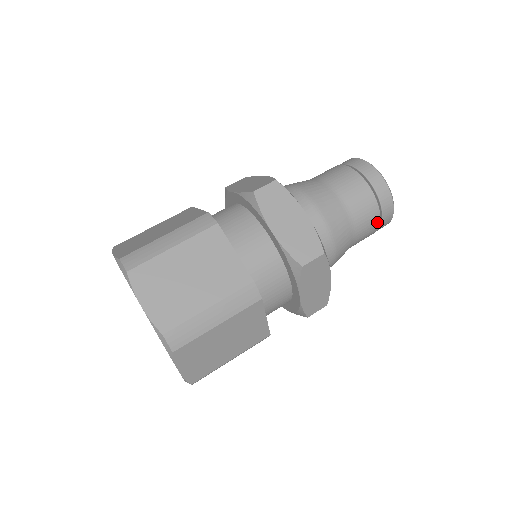
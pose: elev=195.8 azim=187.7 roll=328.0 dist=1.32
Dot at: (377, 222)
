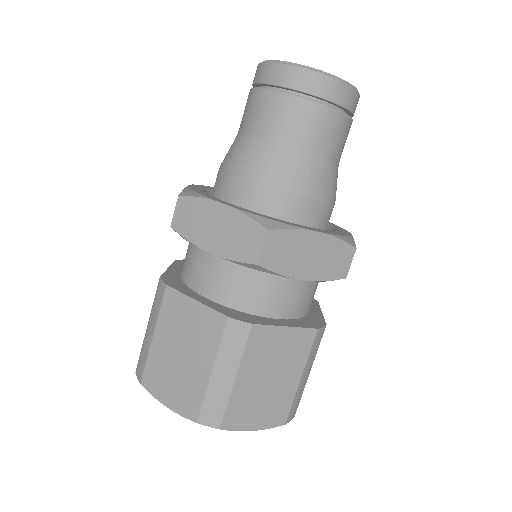
Dot at: occluded
